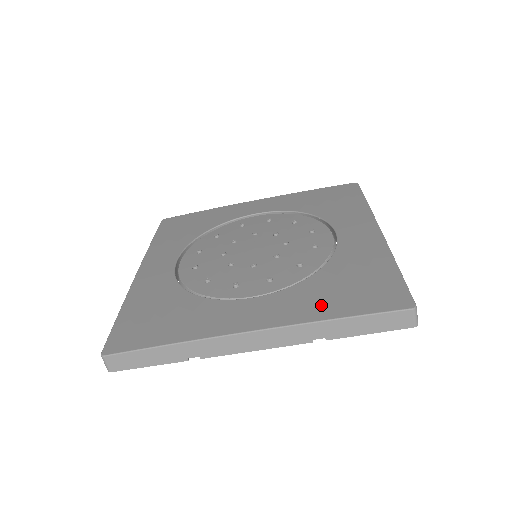
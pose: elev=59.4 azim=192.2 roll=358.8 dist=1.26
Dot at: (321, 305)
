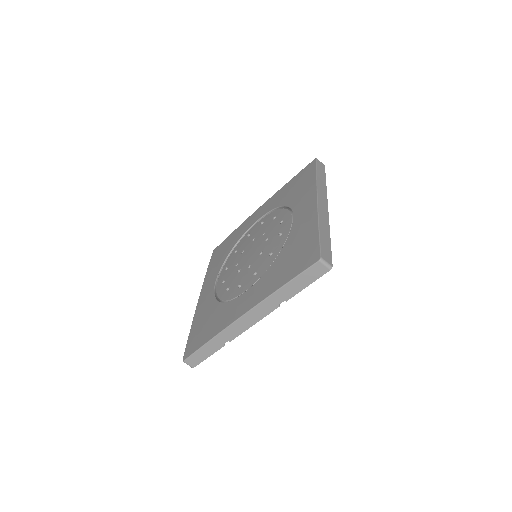
Dot at: (275, 281)
